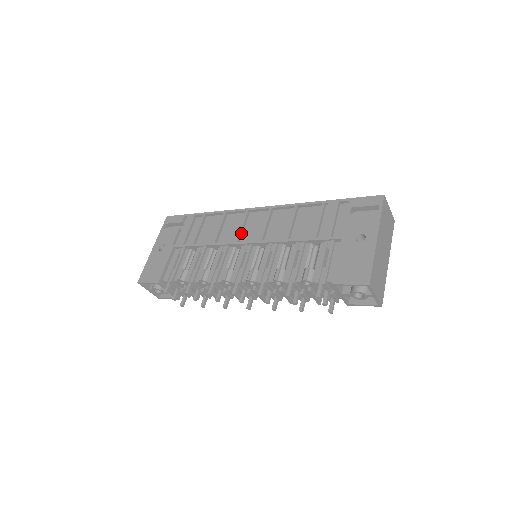
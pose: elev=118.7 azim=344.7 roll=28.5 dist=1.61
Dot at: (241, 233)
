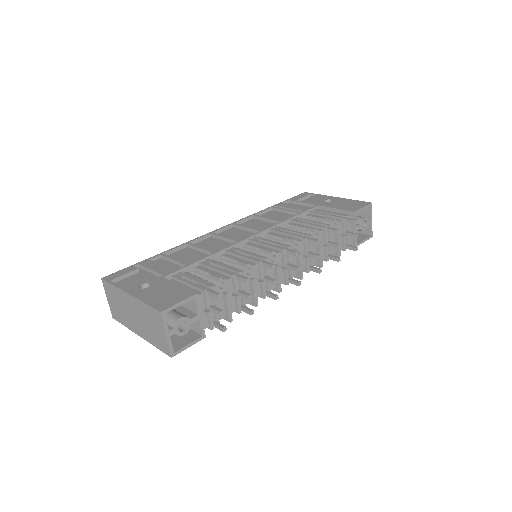
Dot at: (231, 239)
